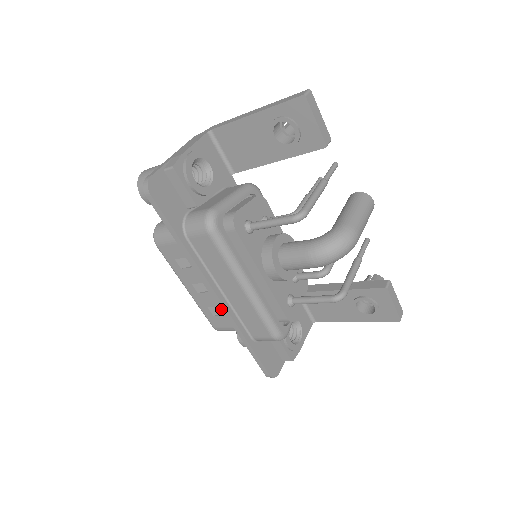
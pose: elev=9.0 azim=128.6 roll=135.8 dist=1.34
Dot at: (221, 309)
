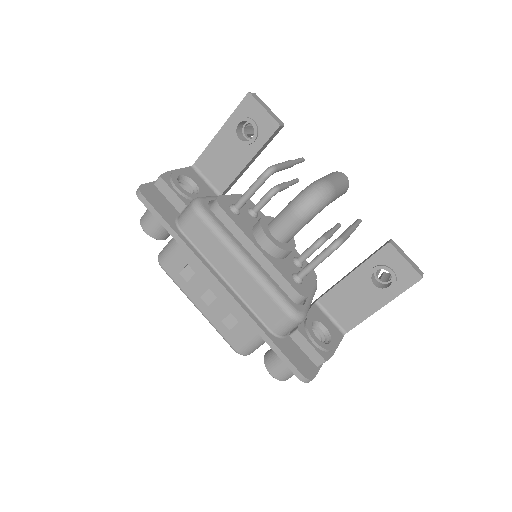
Dot at: occluded
